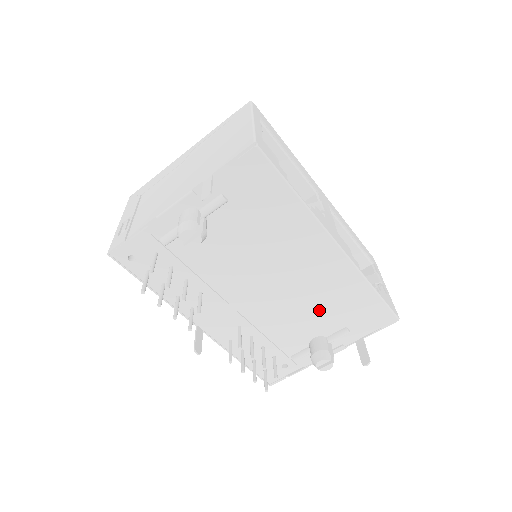
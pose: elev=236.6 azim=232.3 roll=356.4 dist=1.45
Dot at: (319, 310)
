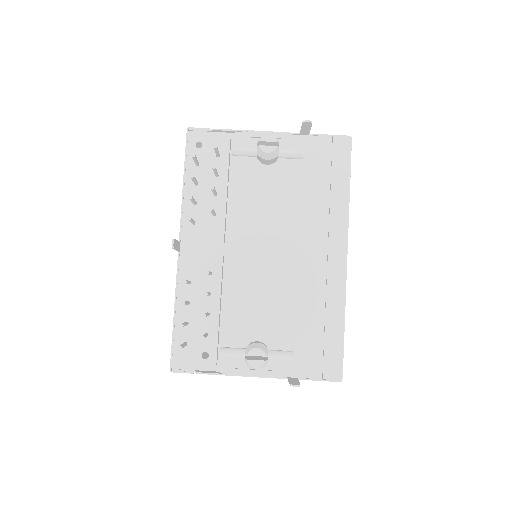
Dot at: (286, 311)
